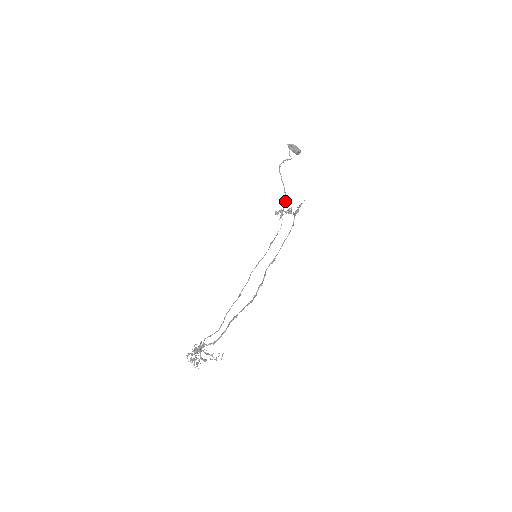
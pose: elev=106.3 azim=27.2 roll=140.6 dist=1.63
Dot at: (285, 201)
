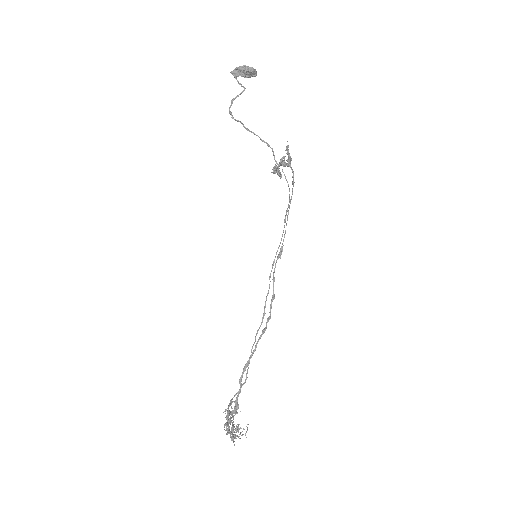
Dot at: (272, 151)
